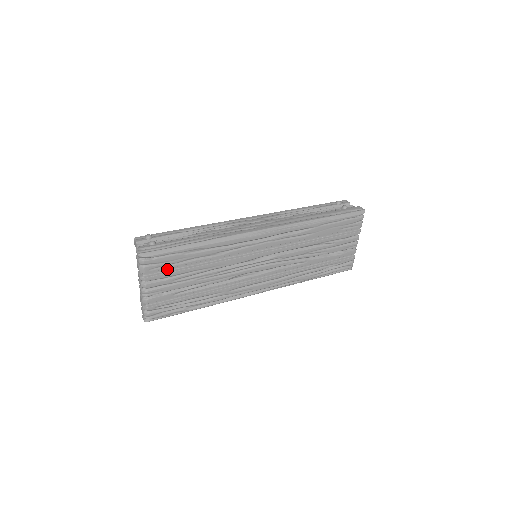
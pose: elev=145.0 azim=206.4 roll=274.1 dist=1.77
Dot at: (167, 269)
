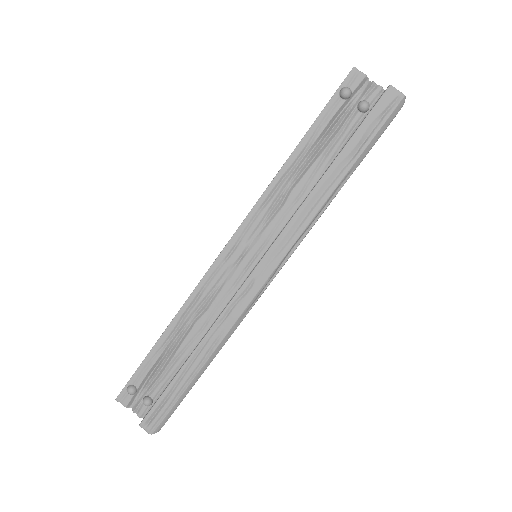
Dot at: occluded
